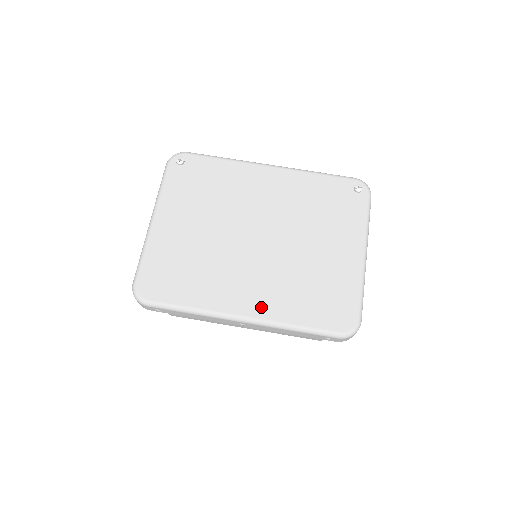
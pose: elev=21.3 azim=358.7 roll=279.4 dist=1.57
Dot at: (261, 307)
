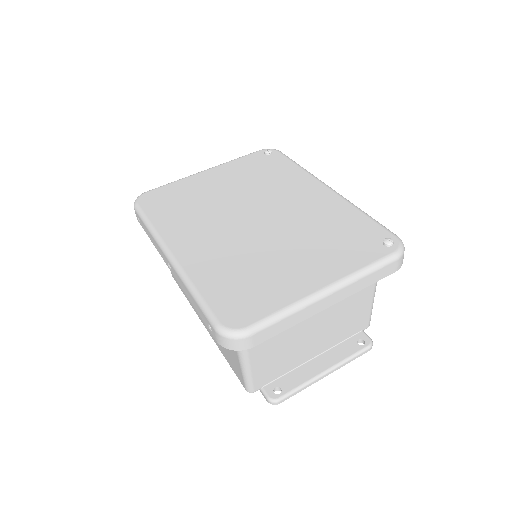
Dot at: (191, 258)
